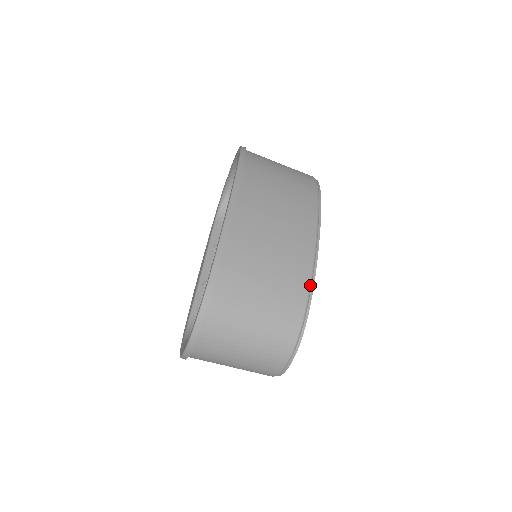
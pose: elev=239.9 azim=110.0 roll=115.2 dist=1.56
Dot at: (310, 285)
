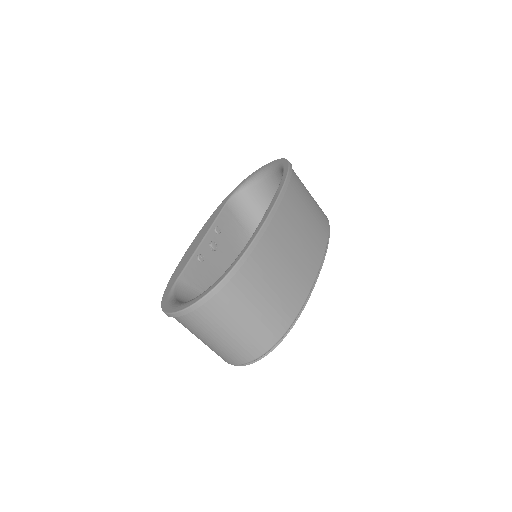
Dot at: (303, 305)
